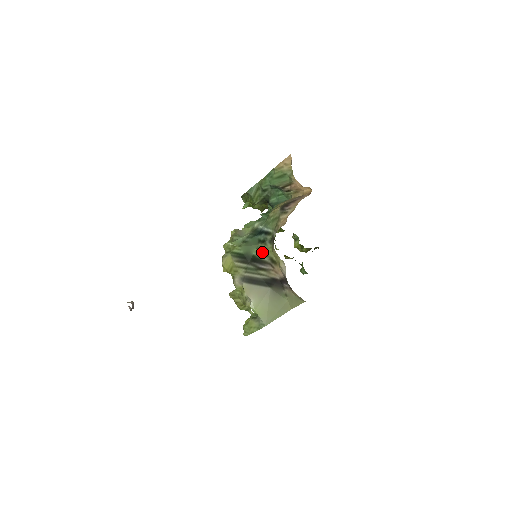
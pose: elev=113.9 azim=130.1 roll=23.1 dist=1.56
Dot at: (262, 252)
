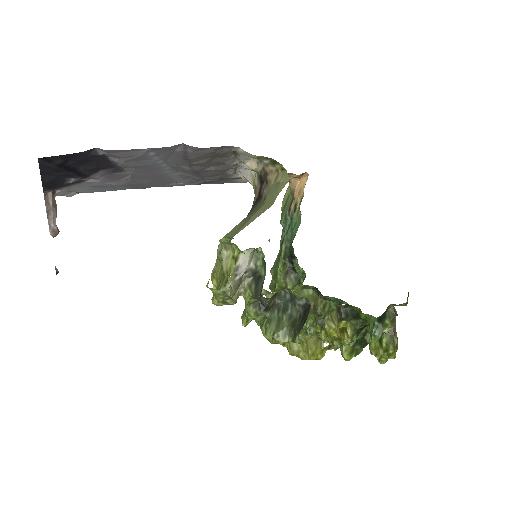
Dot at: occluded
